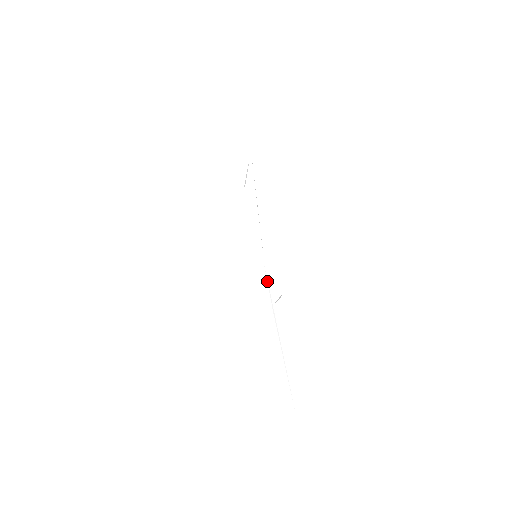
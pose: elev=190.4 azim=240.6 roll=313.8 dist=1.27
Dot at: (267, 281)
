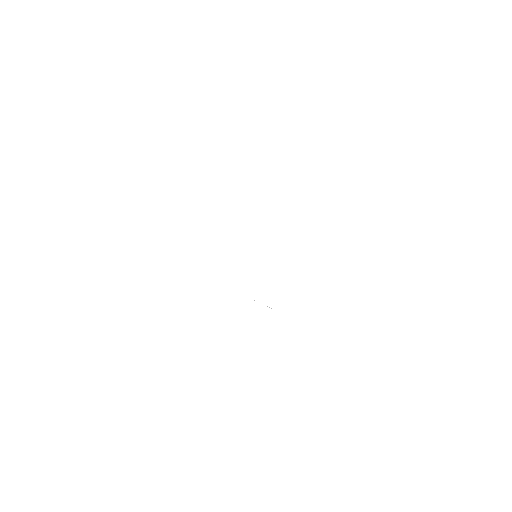
Dot at: occluded
